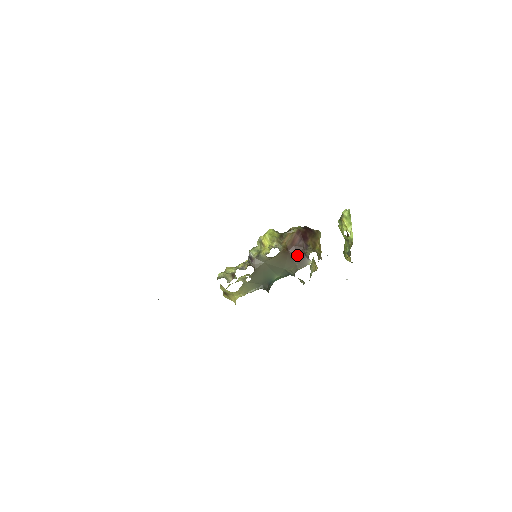
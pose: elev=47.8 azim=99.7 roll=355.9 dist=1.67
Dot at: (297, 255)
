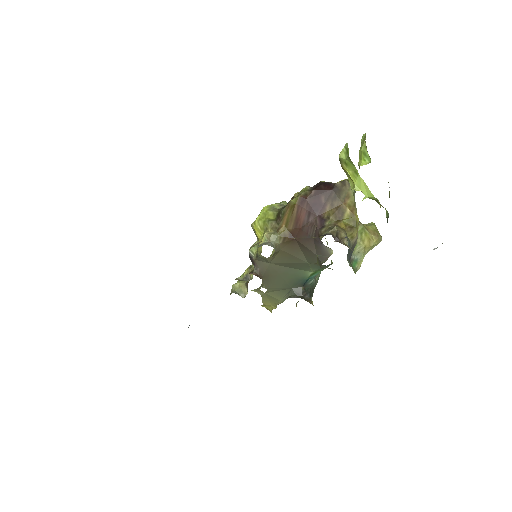
Dot at: (311, 241)
